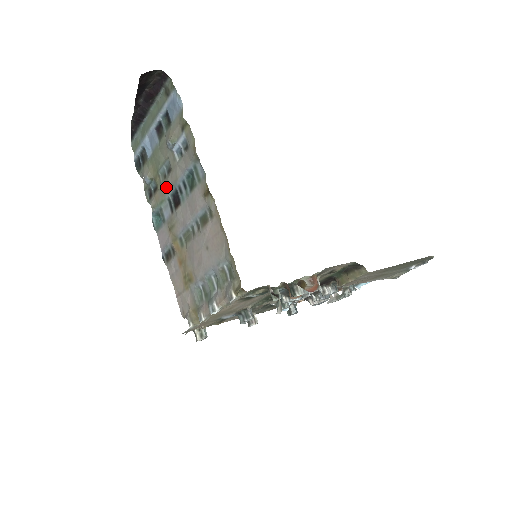
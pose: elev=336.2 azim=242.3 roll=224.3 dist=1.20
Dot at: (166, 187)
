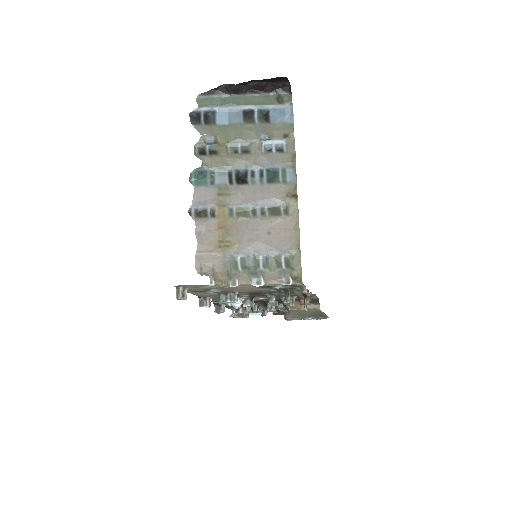
Dot at: (235, 161)
